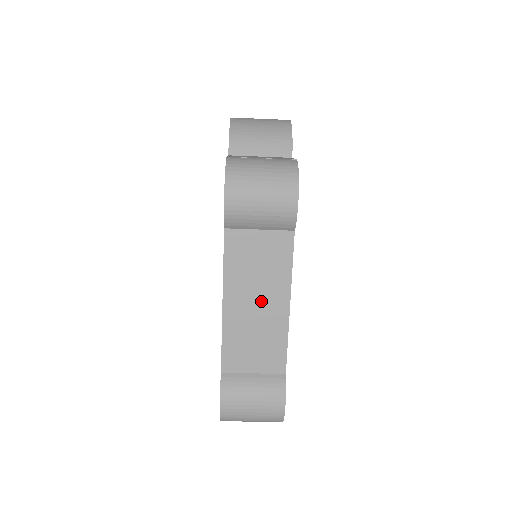
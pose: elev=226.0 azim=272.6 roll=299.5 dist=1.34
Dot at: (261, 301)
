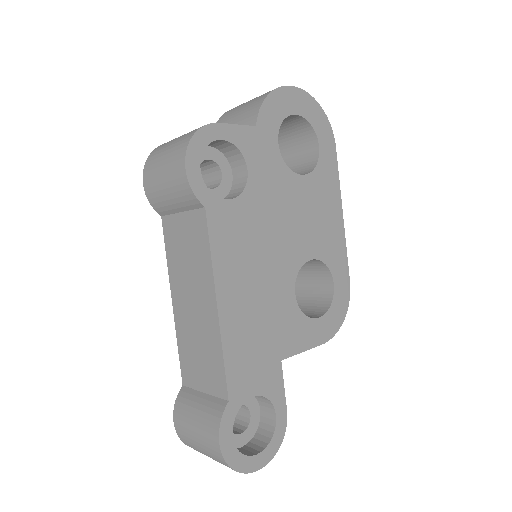
Dot at: (195, 299)
